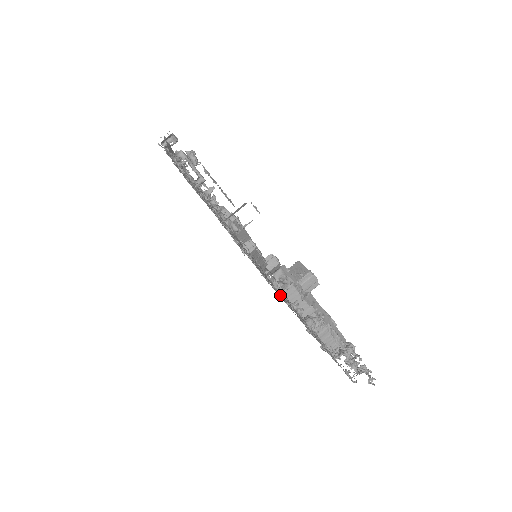
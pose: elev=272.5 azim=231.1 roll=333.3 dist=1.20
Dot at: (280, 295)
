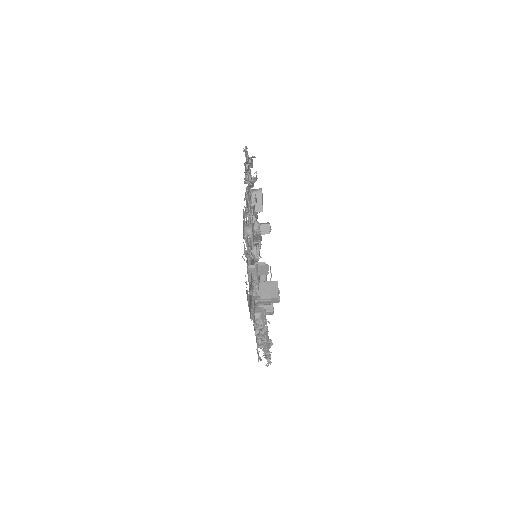
Dot at: occluded
